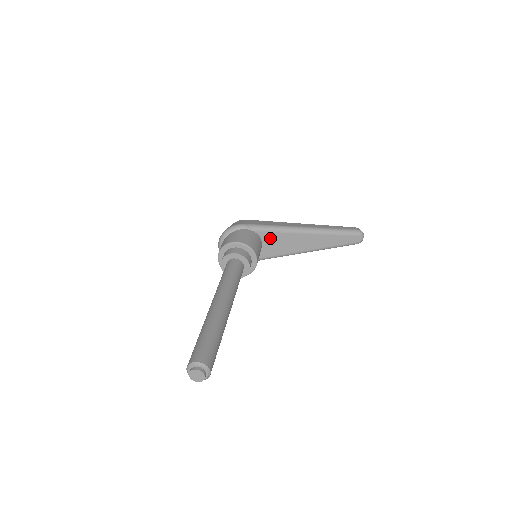
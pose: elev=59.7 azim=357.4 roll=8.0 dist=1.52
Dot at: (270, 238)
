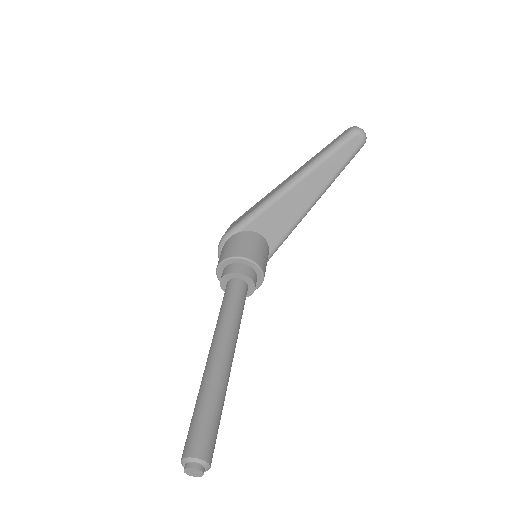
Dot at: (262, 223)
